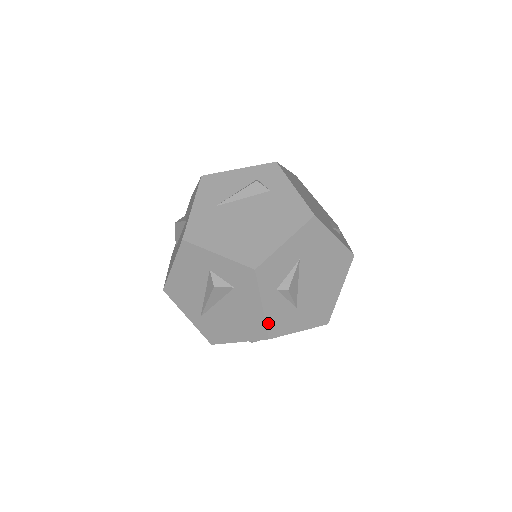
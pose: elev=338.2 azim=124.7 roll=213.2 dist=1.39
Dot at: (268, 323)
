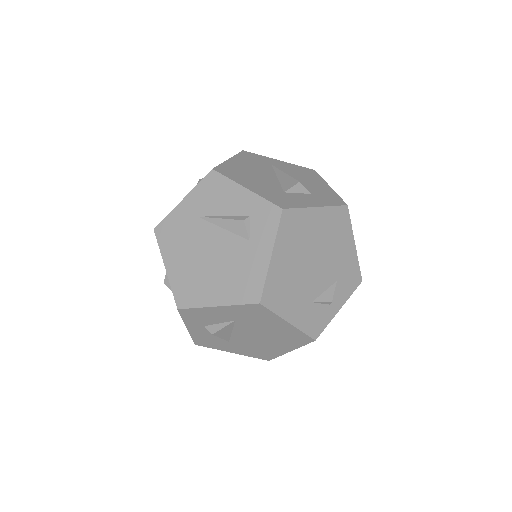
Dot at: (194, 337)
